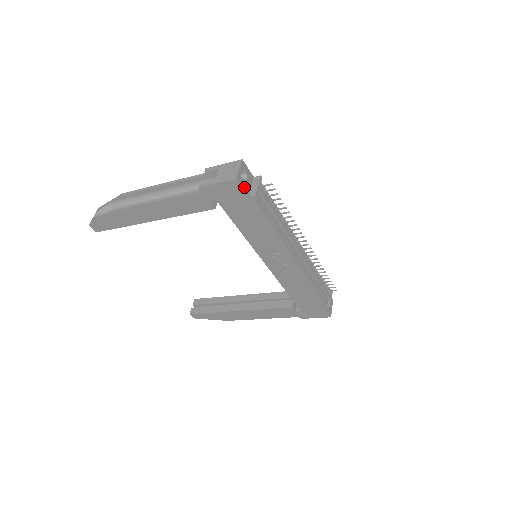
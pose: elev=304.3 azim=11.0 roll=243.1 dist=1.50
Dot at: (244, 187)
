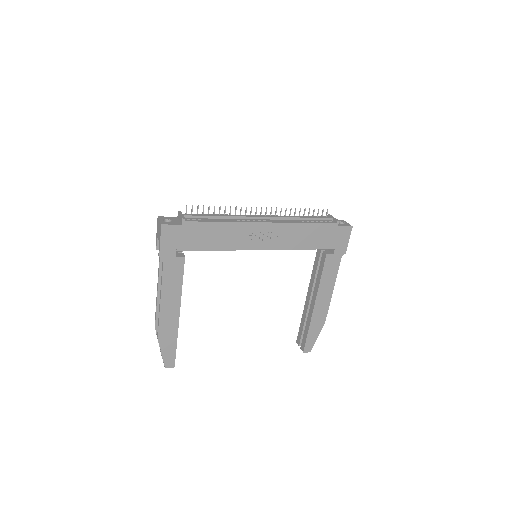
Dot at: (173, 224)
